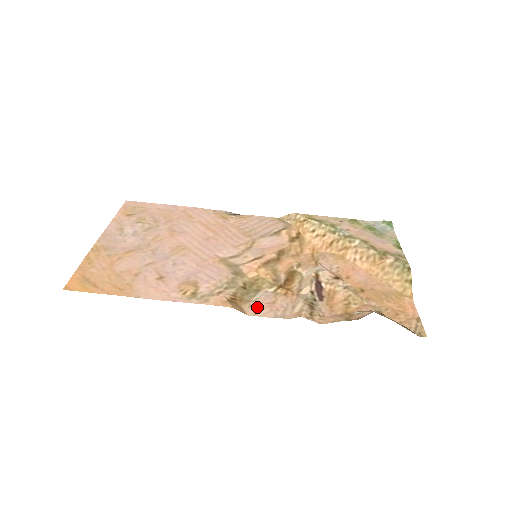
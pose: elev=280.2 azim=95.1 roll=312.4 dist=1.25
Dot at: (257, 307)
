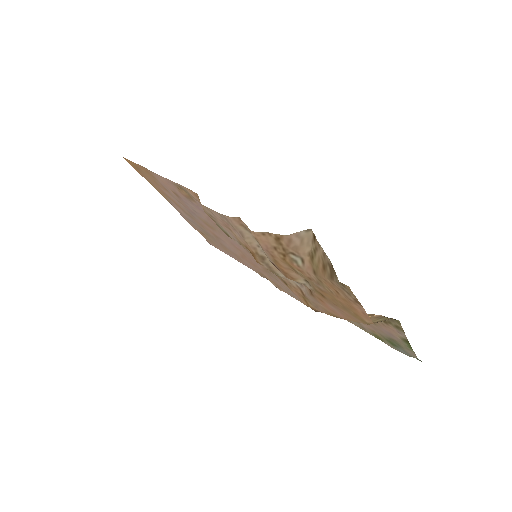
Dot at: (215, 217)
